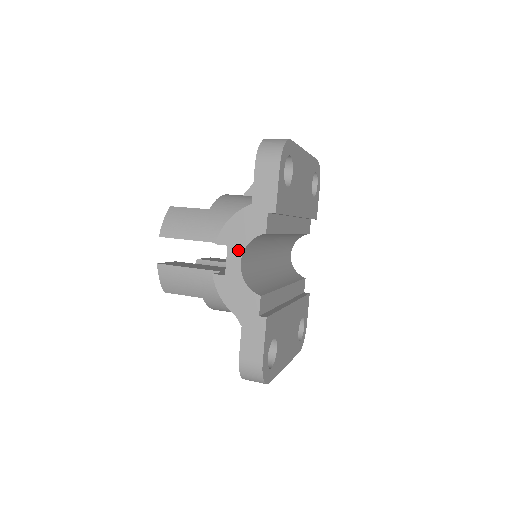
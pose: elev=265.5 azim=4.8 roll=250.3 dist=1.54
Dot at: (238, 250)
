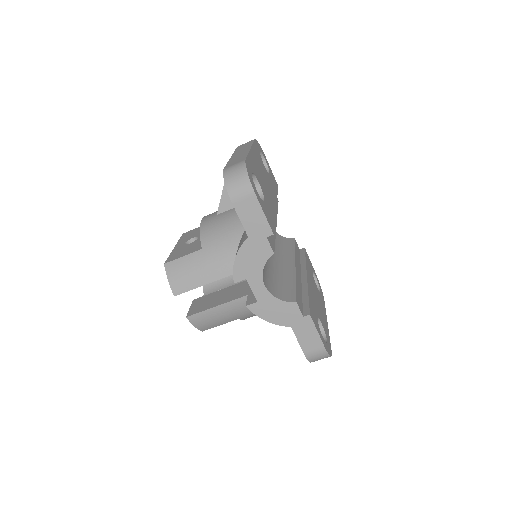
Dot at: (257, 278)
